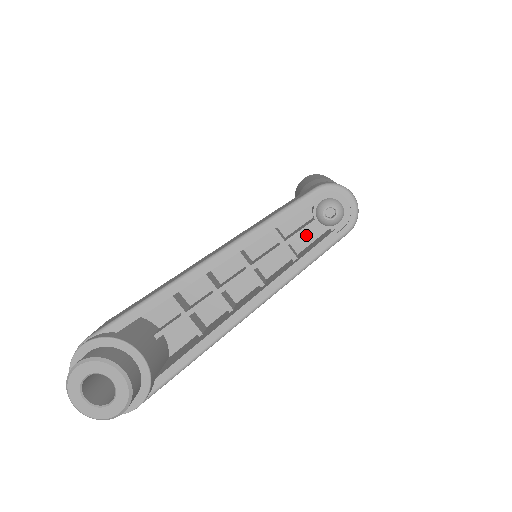
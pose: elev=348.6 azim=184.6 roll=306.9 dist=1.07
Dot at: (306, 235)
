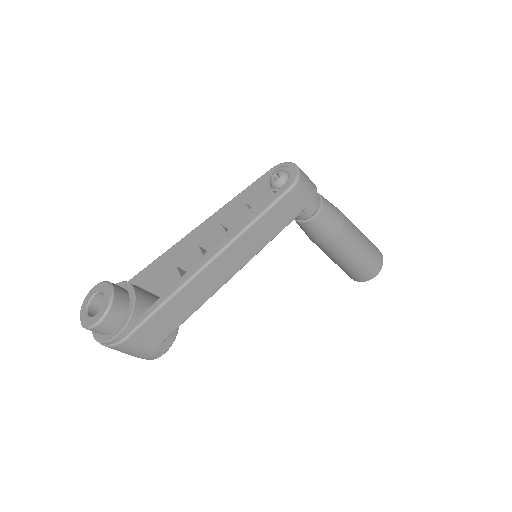
Dot at: occluded
